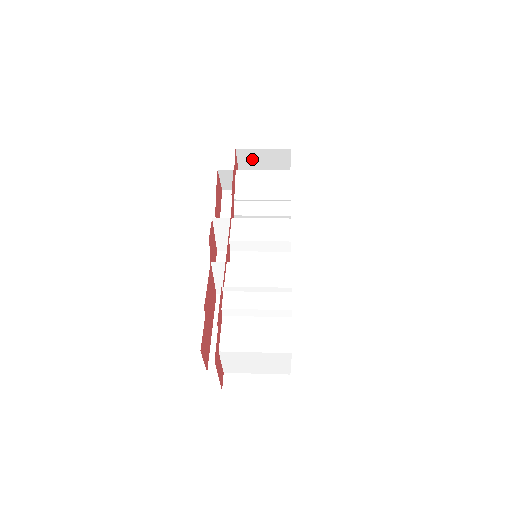
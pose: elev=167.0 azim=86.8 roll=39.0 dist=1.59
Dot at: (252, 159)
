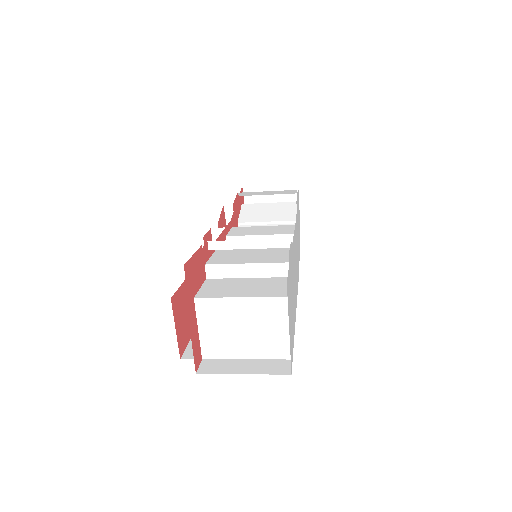
Dot at: (259, 200)
